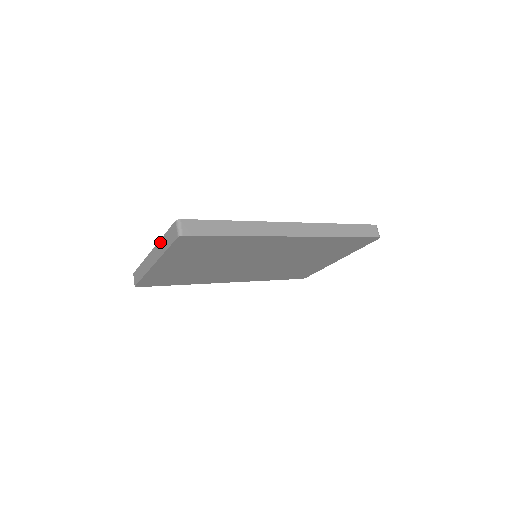
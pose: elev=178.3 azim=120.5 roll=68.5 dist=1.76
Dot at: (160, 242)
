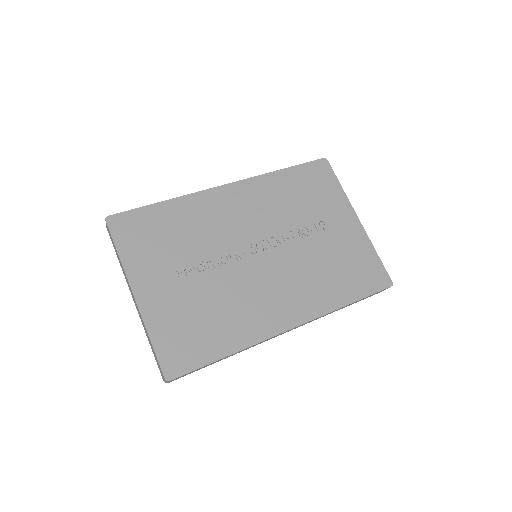
Dot at: (145, 328)
